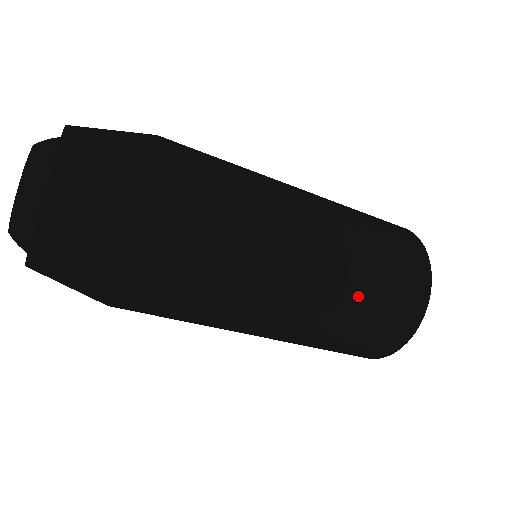
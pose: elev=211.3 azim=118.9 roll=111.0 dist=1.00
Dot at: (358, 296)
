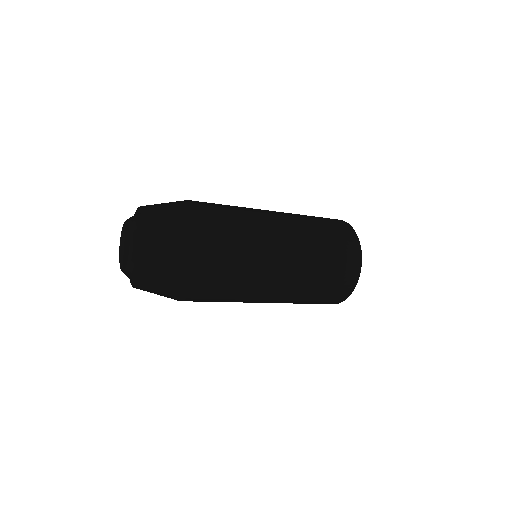
Dot at: (304, 299)
